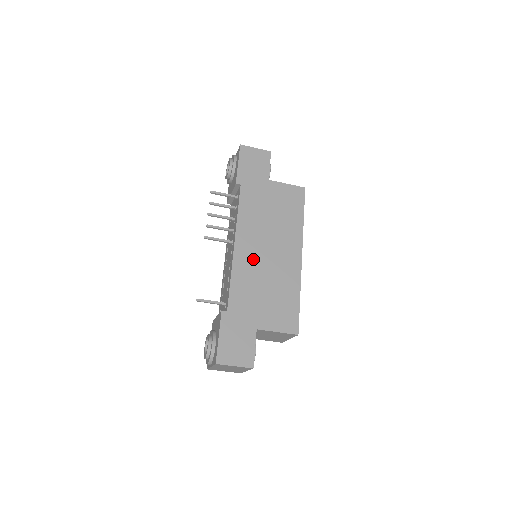
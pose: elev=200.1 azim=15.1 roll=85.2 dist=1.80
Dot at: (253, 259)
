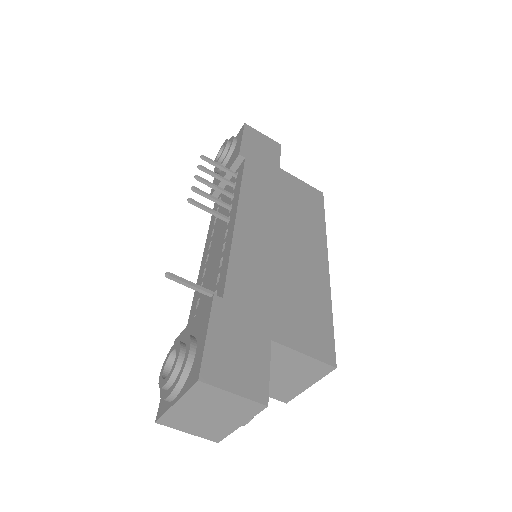
Dot at: (263, 242)
